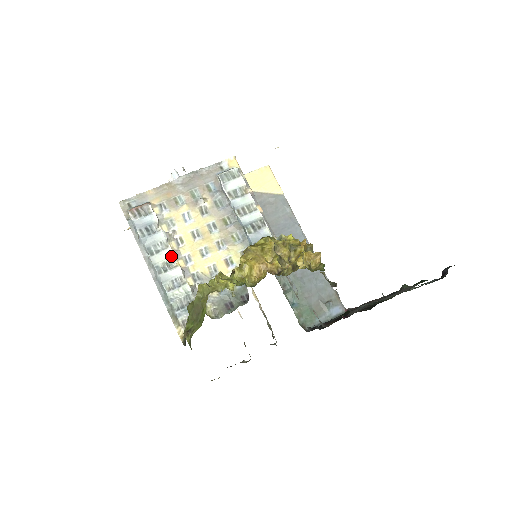
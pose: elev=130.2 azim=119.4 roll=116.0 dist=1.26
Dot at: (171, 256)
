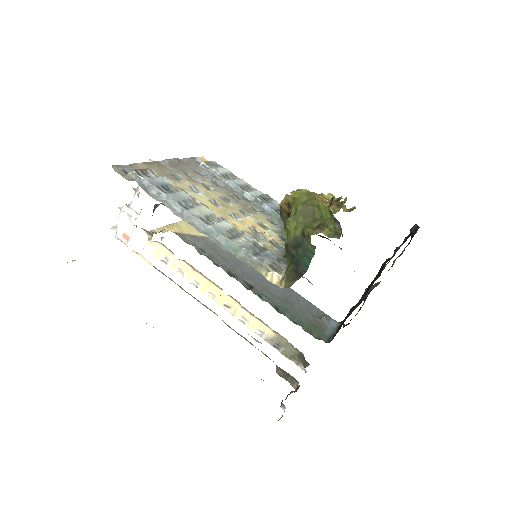
Dot at: (209, 211)
